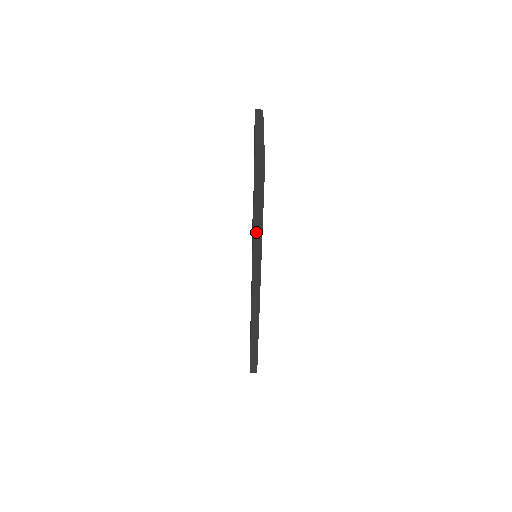
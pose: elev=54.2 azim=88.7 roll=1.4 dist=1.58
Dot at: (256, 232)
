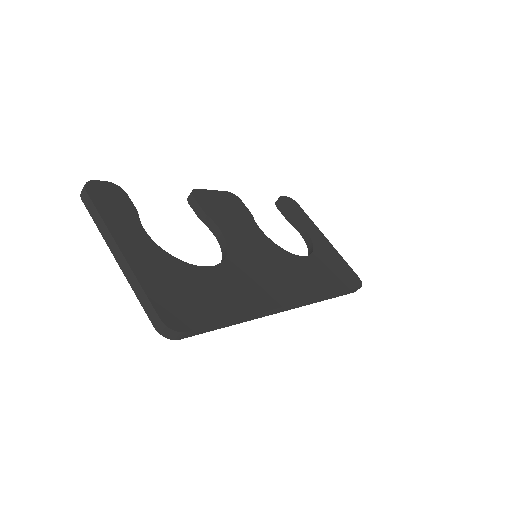
Dot at: (237, 322)
